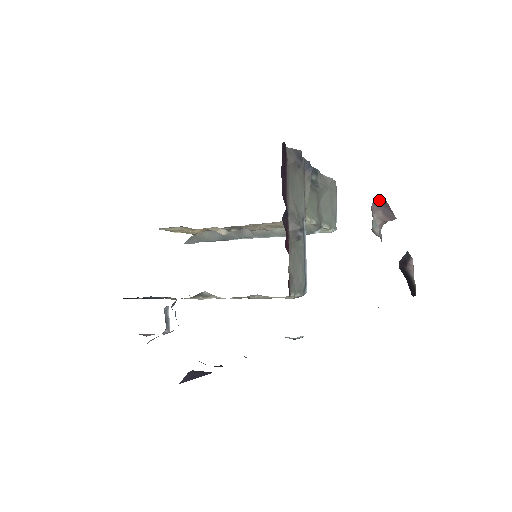
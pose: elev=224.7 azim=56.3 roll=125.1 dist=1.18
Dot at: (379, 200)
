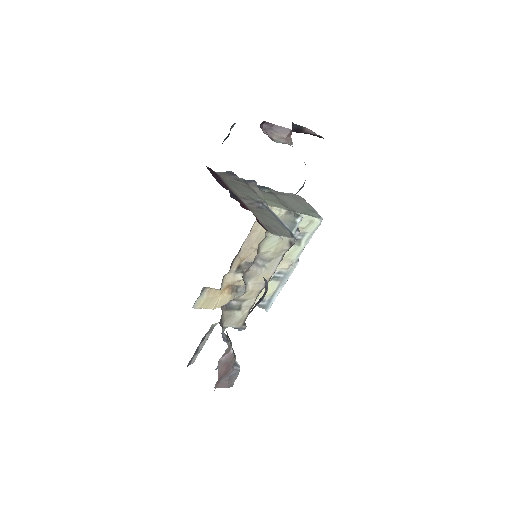
Dot at: (266, 127)
